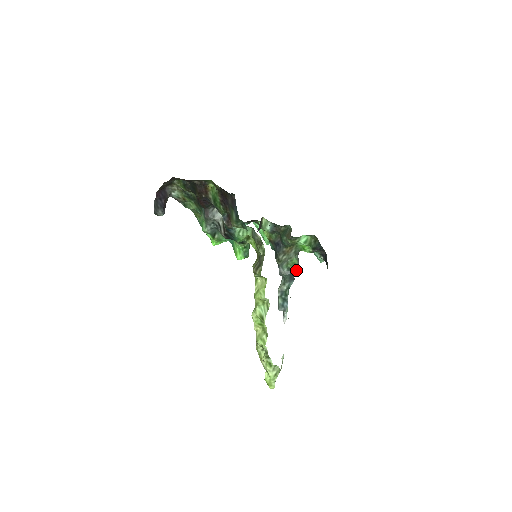
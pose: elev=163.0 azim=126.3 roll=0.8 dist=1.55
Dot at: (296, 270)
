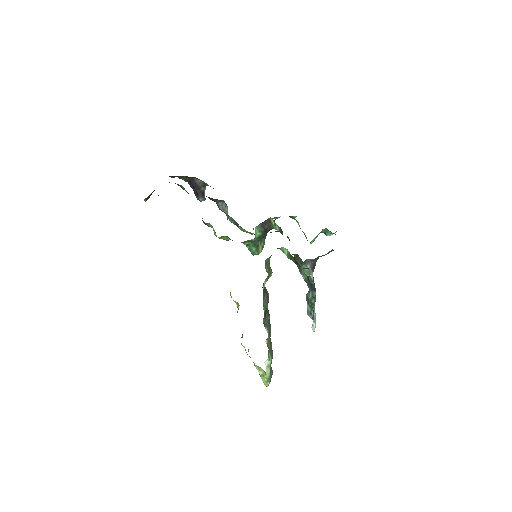
Dot at: (312, 281)
